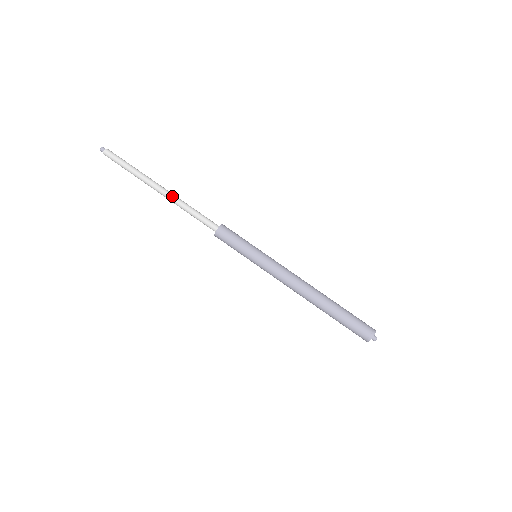
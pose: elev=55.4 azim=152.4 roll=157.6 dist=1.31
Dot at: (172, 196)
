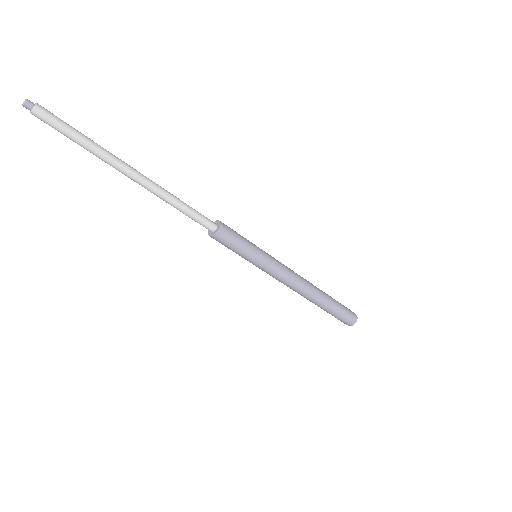
Dot at: (153, 189)
